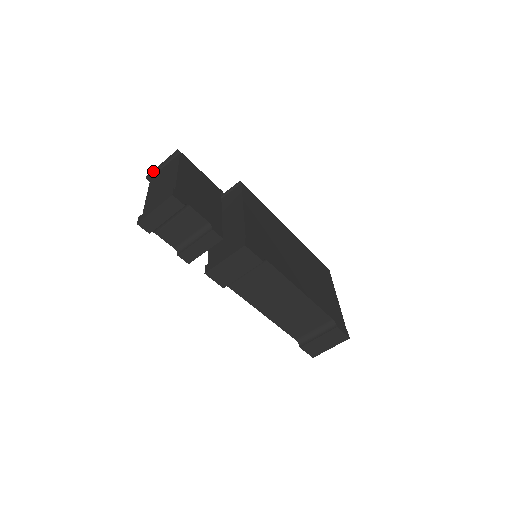
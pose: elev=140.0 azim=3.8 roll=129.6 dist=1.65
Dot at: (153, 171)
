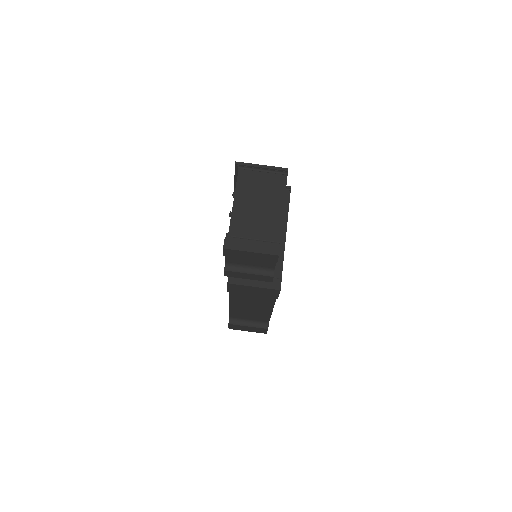
Dot at: (248, 165)
